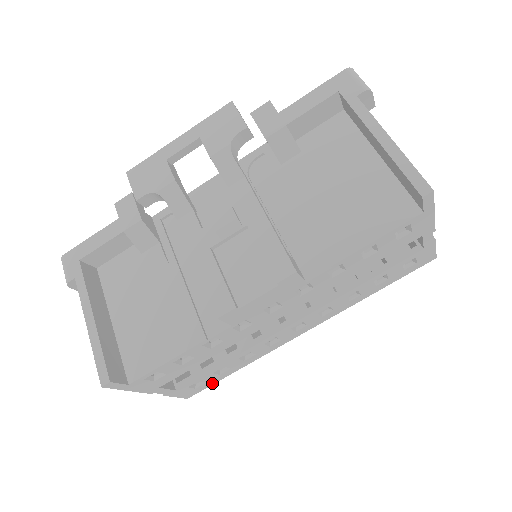
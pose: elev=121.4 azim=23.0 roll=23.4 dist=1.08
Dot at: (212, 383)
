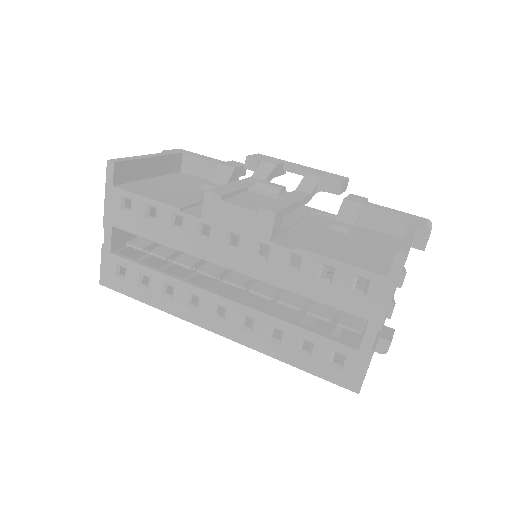
Dot at: (125, 291)
